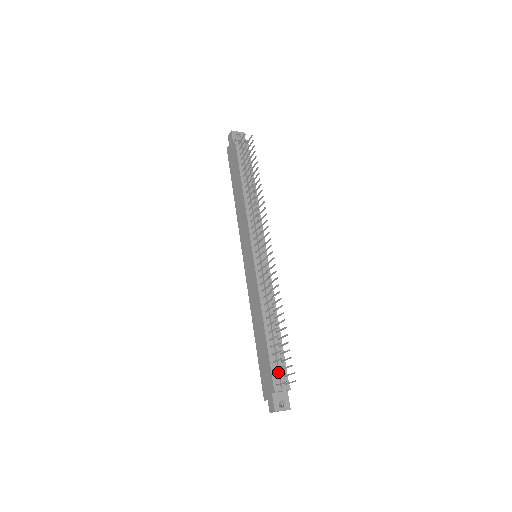
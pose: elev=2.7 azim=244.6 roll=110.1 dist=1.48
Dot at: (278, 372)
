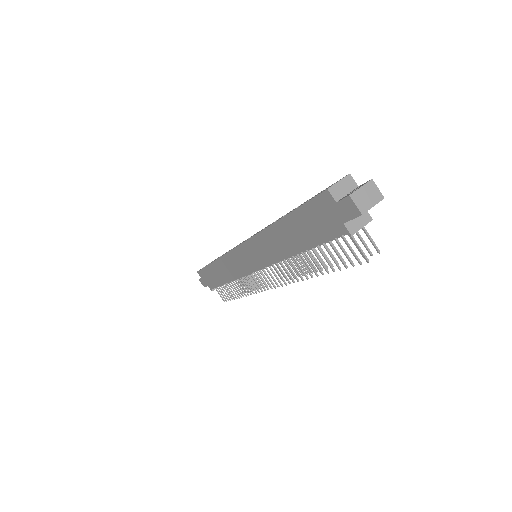
Dot at: occluded
